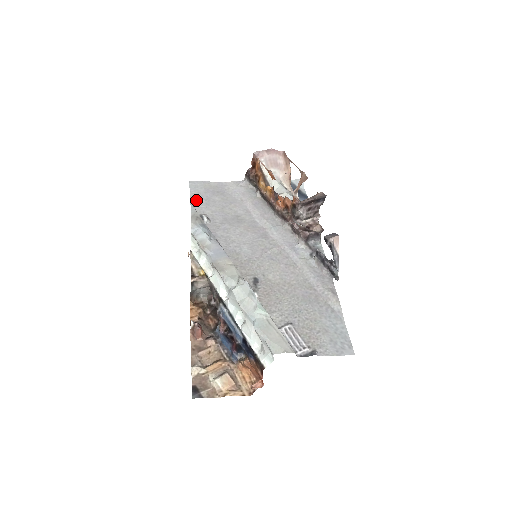
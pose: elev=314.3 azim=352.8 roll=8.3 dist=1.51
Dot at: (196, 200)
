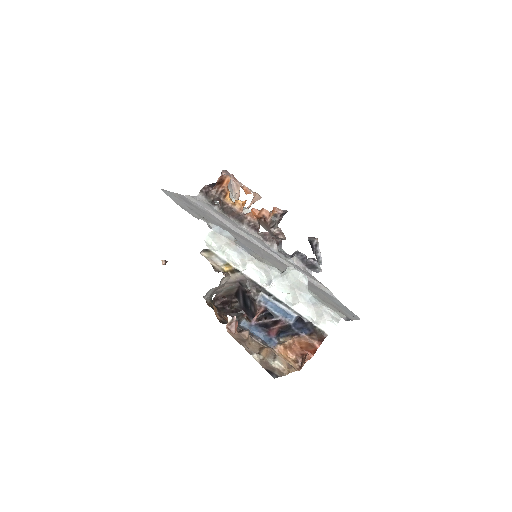
Dot at: (182, 205)
